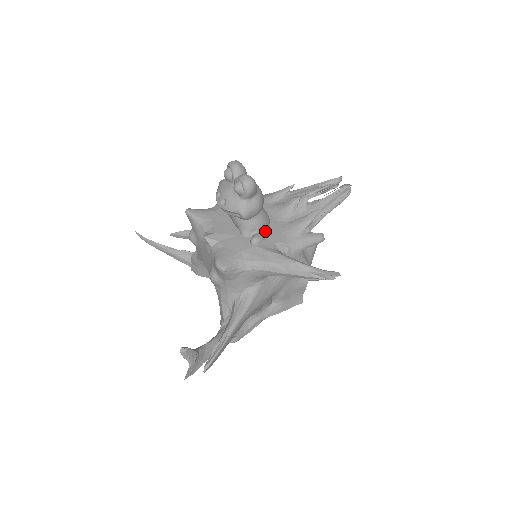
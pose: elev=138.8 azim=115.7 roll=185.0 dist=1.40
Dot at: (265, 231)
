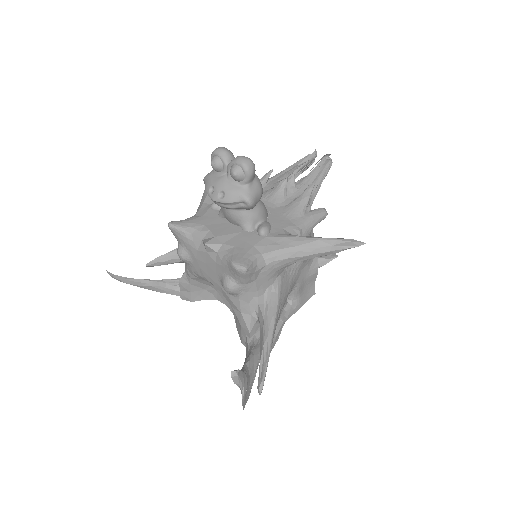
Dot at: (267, 220)
